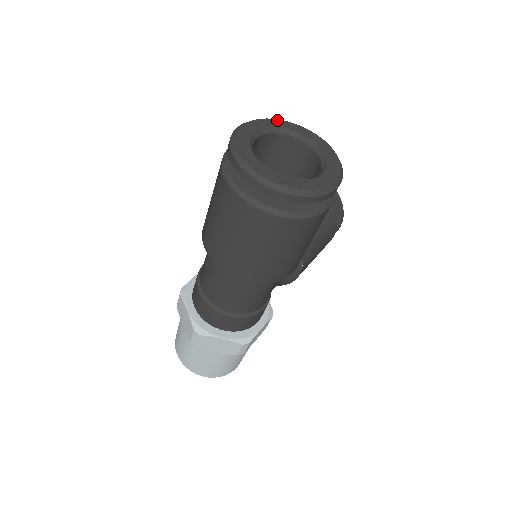
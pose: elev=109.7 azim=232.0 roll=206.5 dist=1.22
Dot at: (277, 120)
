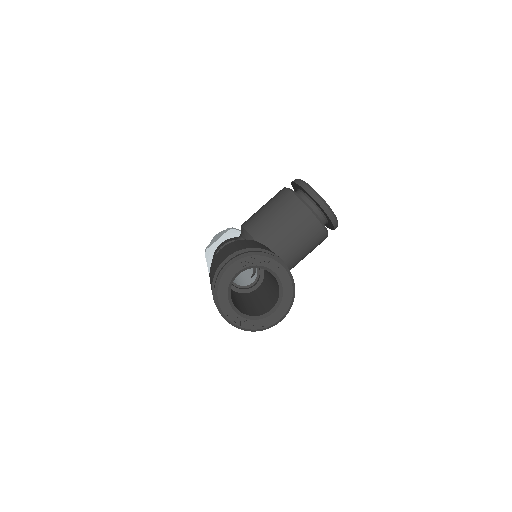
Dot at: (257, 257)
